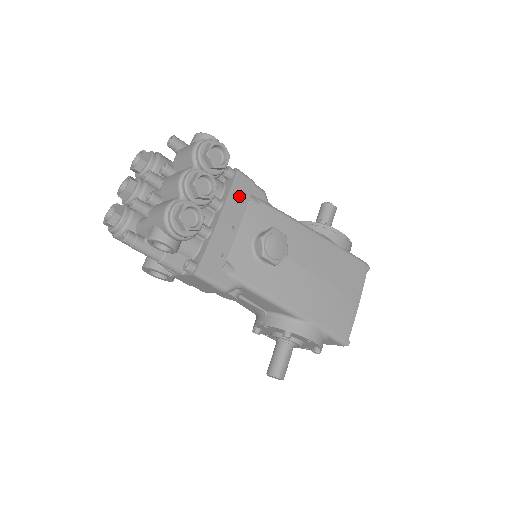
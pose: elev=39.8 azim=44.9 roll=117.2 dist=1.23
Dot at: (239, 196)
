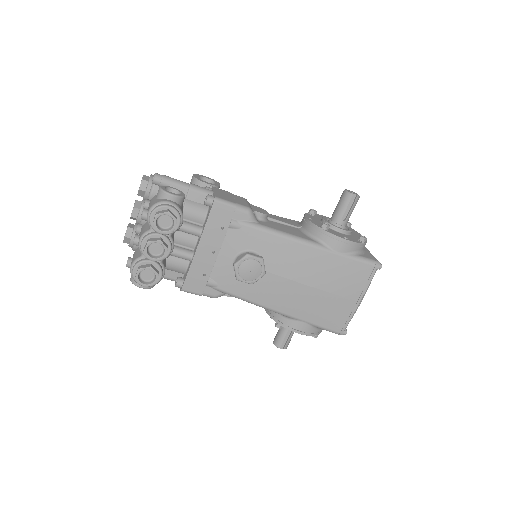
Dot at: (217, 224)
